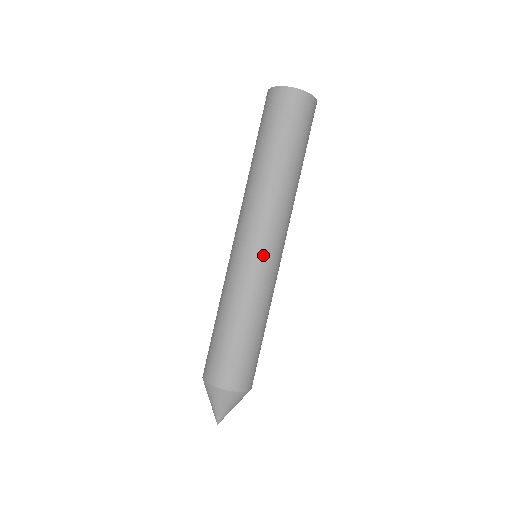
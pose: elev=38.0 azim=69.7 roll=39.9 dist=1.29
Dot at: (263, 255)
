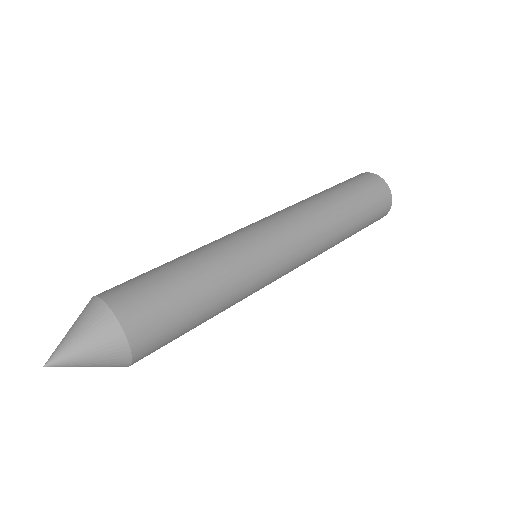
Dot at: (274, 244)
